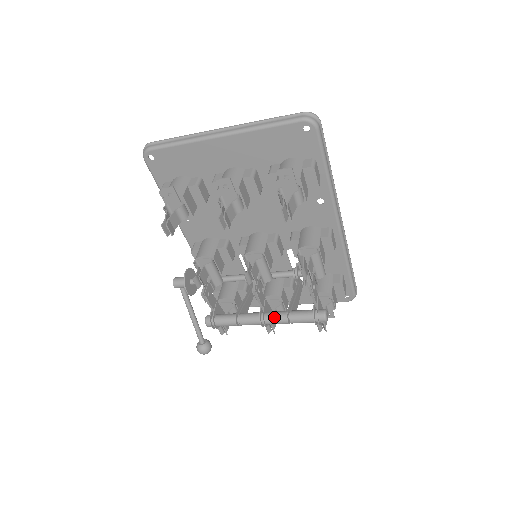
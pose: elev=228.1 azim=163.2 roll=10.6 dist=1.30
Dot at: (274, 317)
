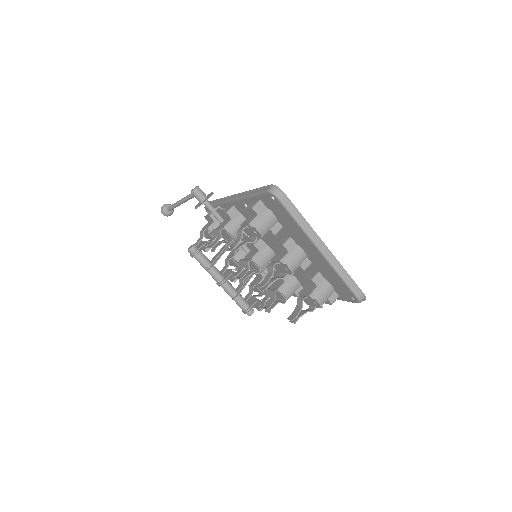
Dot at: (228, 290)
